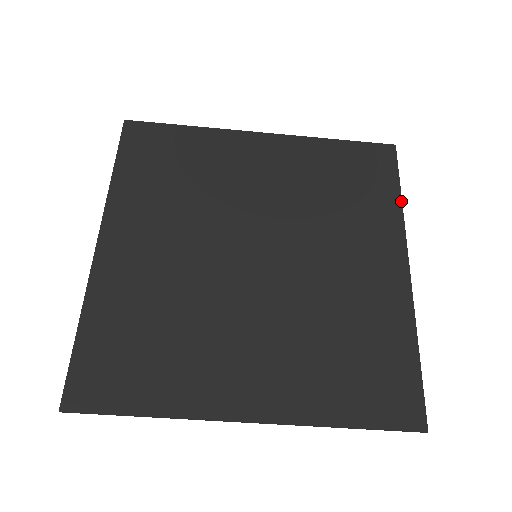
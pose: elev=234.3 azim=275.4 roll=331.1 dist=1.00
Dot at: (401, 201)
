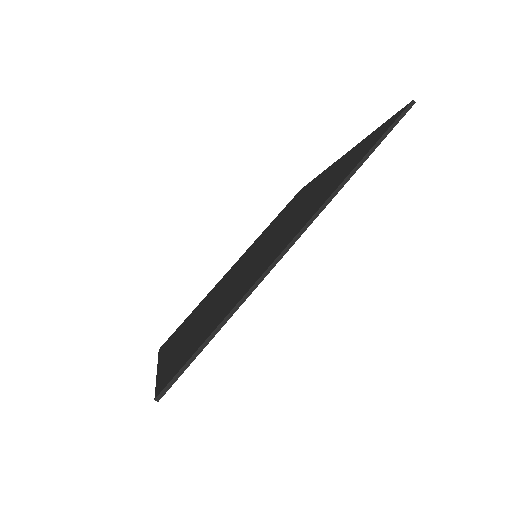
Dot at: (317, 176)
